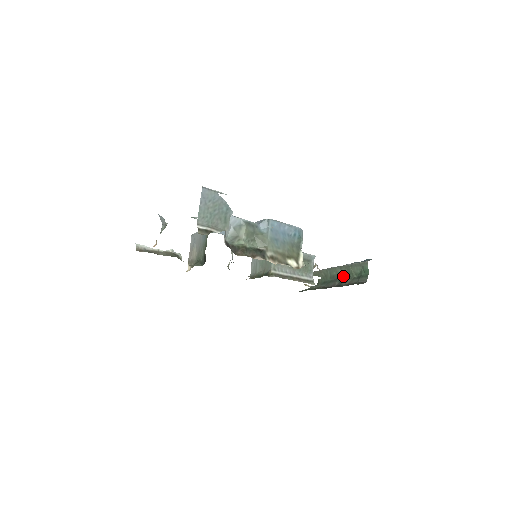
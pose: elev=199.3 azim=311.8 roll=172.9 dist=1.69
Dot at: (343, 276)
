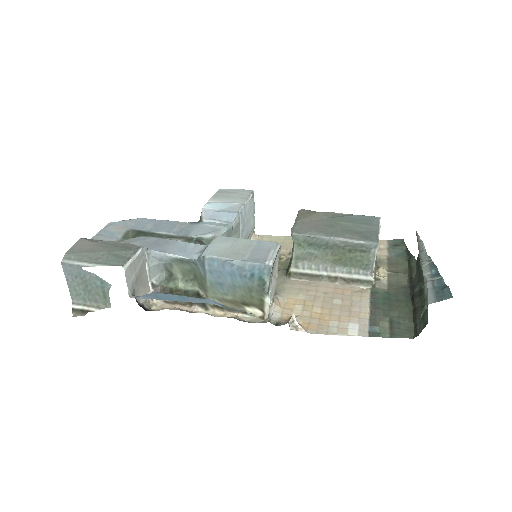
Dot at: (423, 285)
